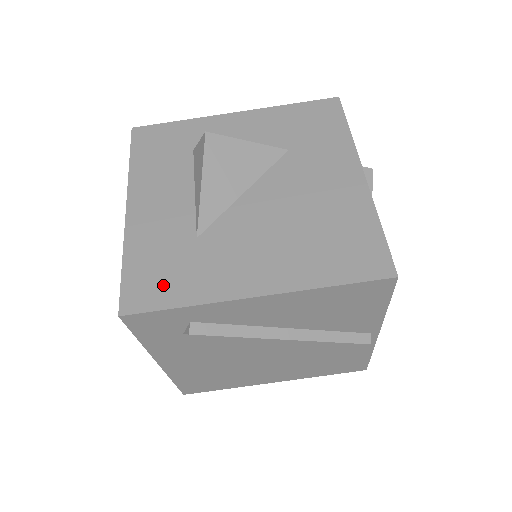
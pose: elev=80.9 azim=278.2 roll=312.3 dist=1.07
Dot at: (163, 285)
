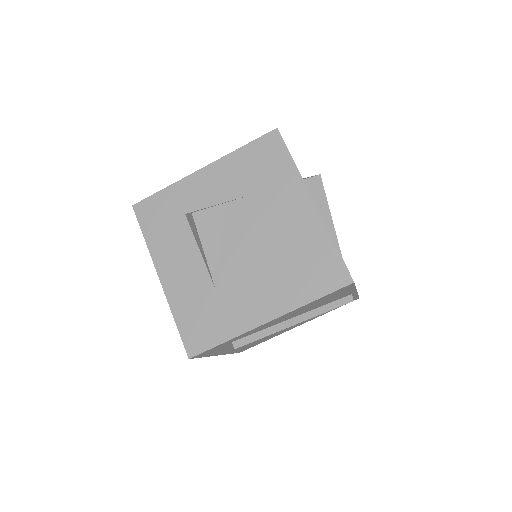
Dot at: (207, 330)
